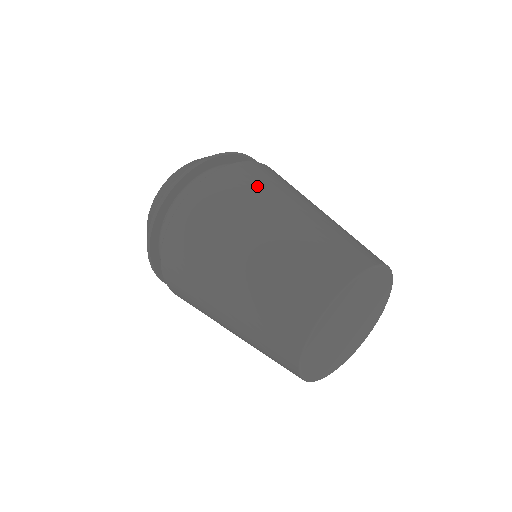
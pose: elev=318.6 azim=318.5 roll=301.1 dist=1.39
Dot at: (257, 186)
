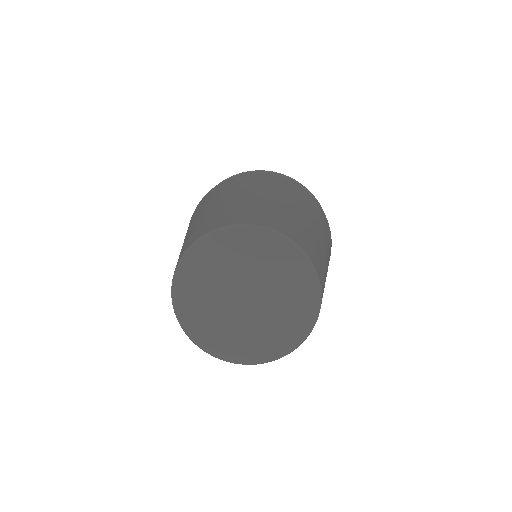
Dot at: (209, 198)
